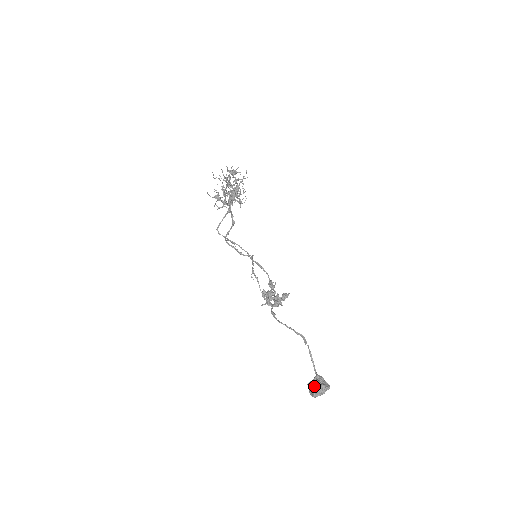
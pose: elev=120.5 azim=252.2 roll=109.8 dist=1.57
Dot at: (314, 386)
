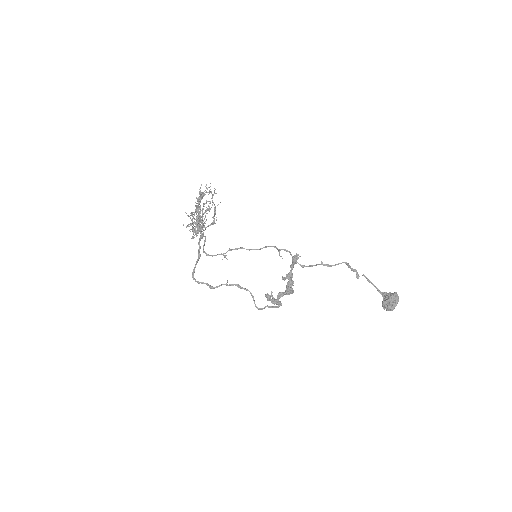
Dot at: (391, 296)
